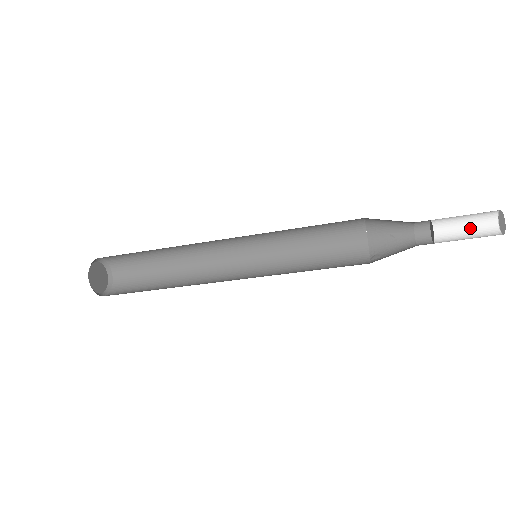
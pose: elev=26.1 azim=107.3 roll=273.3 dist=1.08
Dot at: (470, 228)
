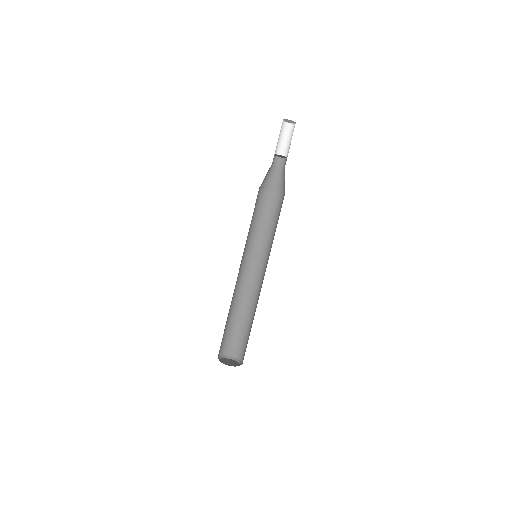
Dot at: occluded
